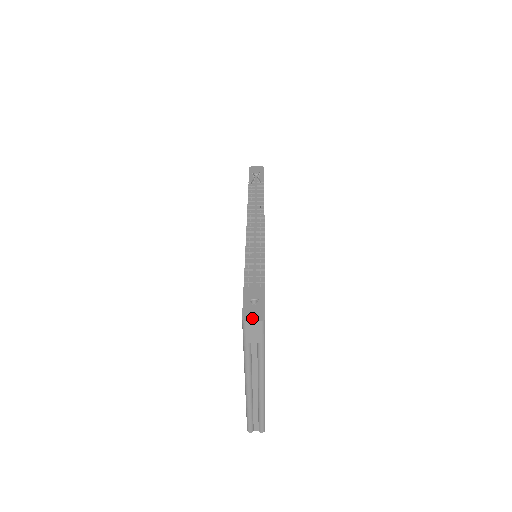
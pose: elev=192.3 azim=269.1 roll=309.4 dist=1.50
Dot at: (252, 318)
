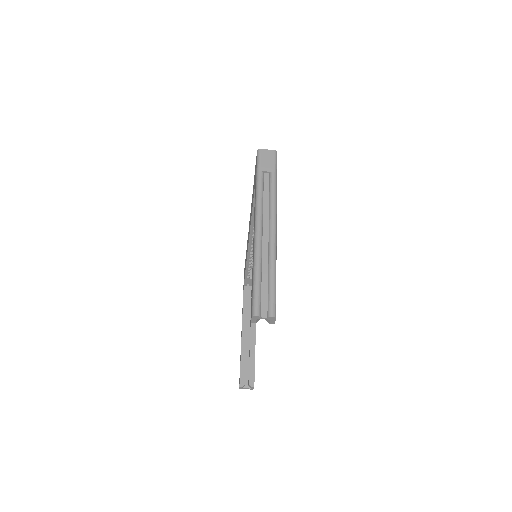
Dot at: (266, 152)
